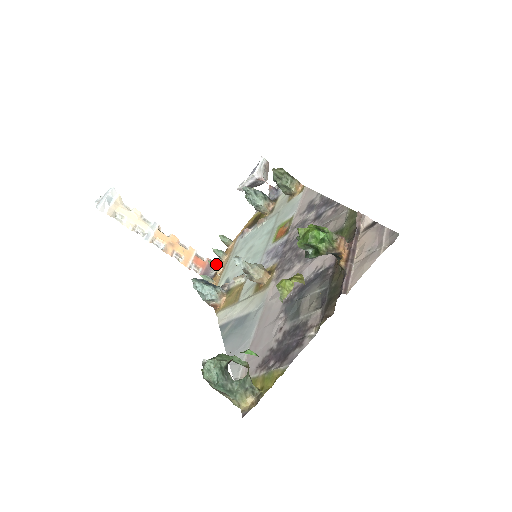
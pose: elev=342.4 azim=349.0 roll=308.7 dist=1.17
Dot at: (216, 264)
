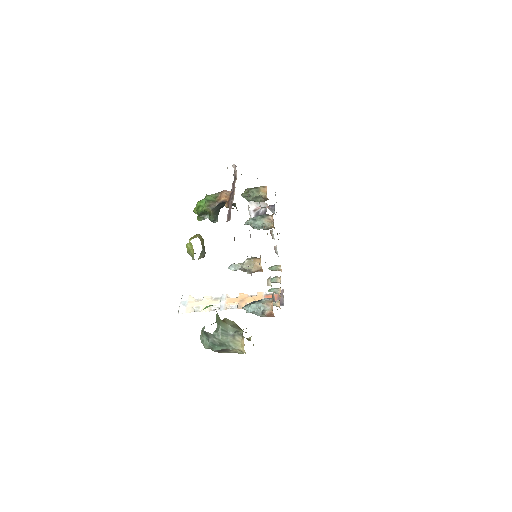
Dot at: (274, 289)
